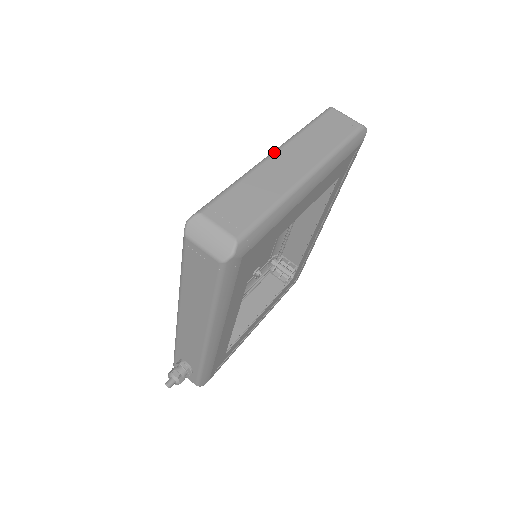
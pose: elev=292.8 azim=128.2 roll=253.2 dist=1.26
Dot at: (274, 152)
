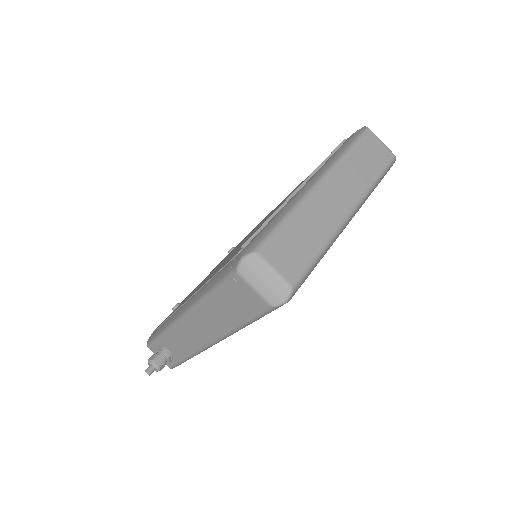
Dot at: (321, 180)
